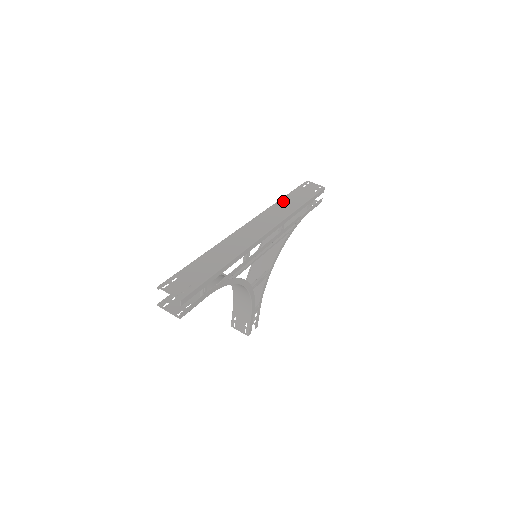
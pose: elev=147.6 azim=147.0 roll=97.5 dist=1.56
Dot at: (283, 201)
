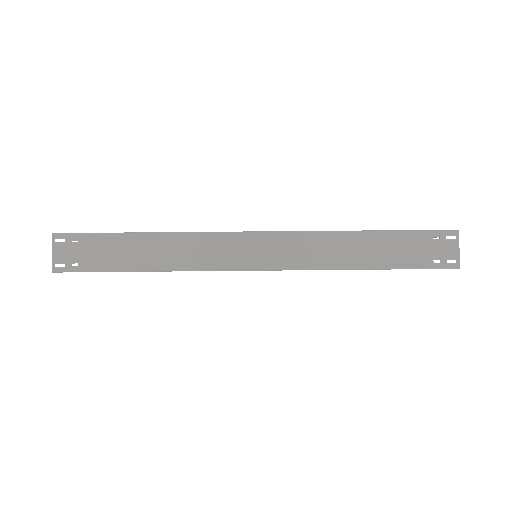
Dot at: (356, 238)
